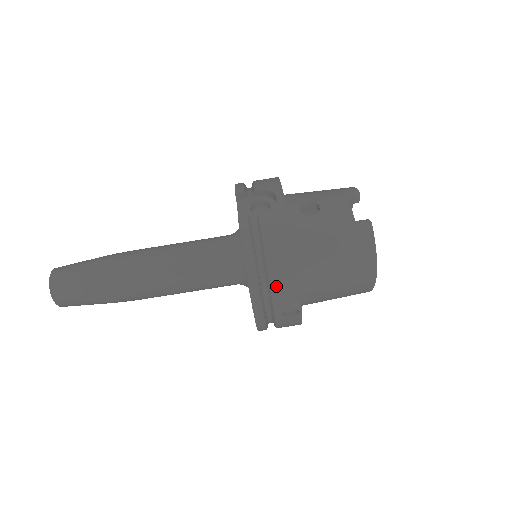
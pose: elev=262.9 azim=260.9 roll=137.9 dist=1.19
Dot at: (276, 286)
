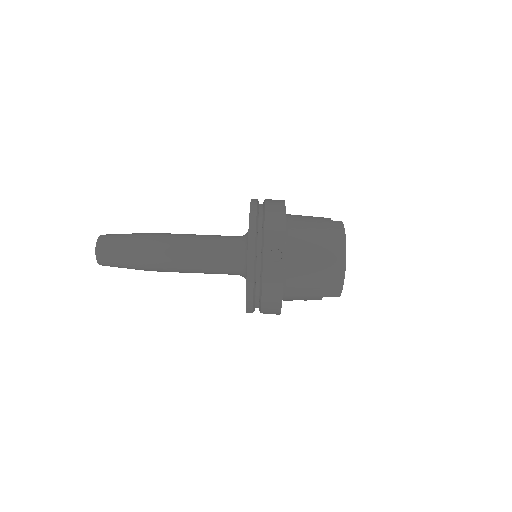
Dot at: (269, 226)
